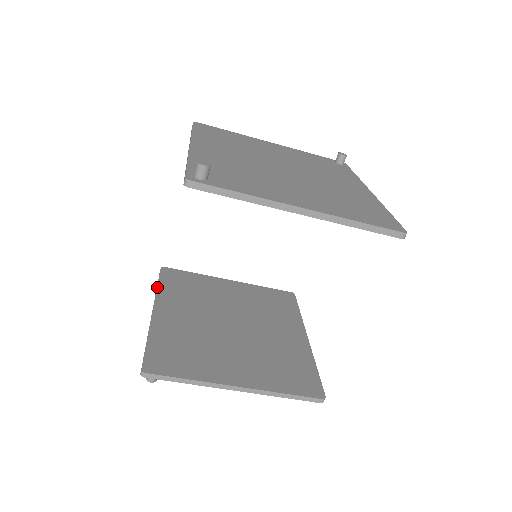
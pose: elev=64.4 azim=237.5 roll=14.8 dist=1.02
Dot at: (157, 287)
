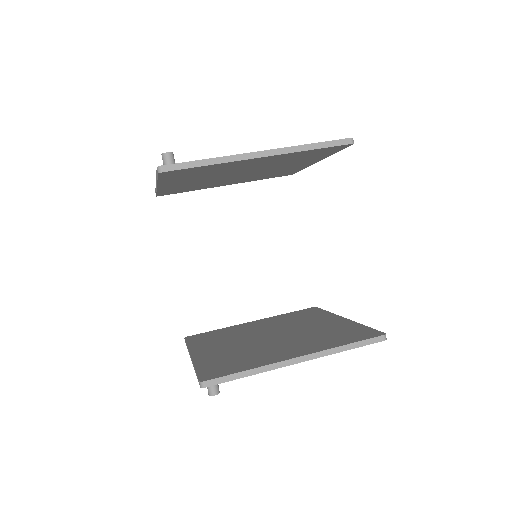
Dot at: (187, 346)
